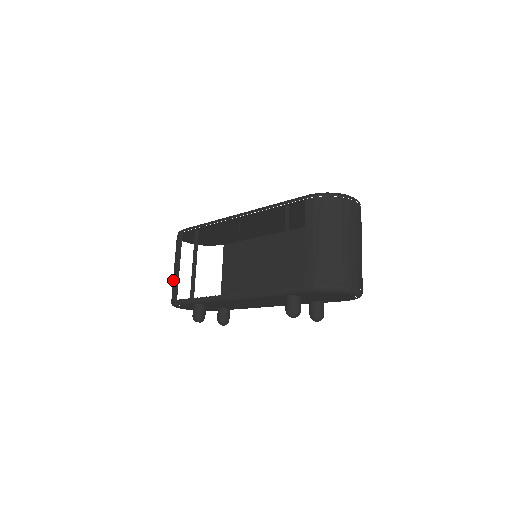
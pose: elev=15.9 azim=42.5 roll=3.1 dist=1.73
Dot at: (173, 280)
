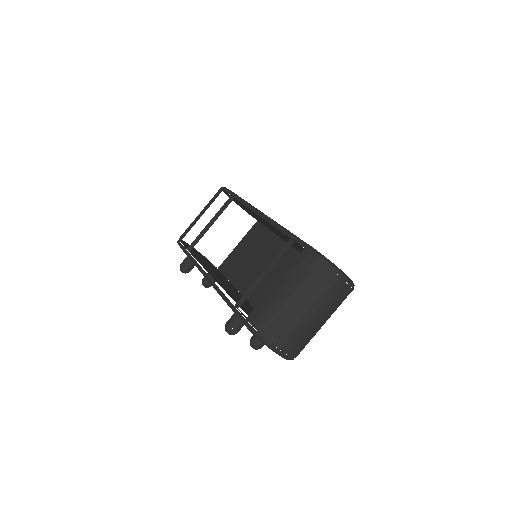
Dot at: (191, 223)
